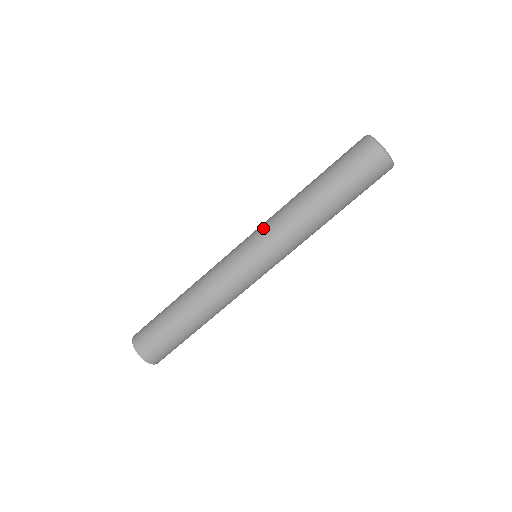
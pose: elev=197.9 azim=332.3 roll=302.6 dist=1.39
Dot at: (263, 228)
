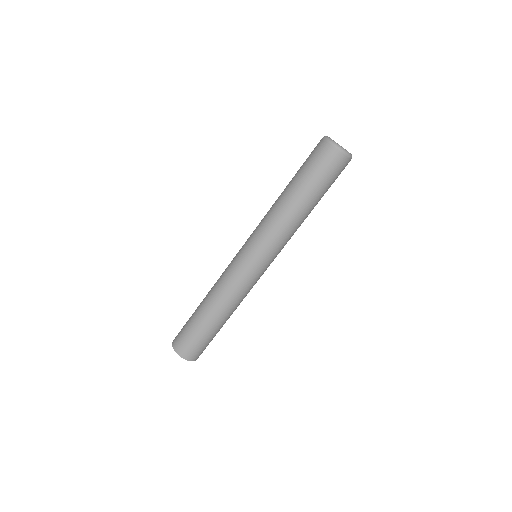
Dot at: (255, 229)
